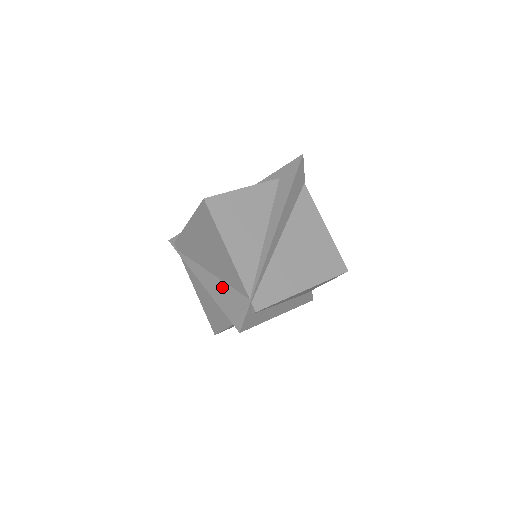
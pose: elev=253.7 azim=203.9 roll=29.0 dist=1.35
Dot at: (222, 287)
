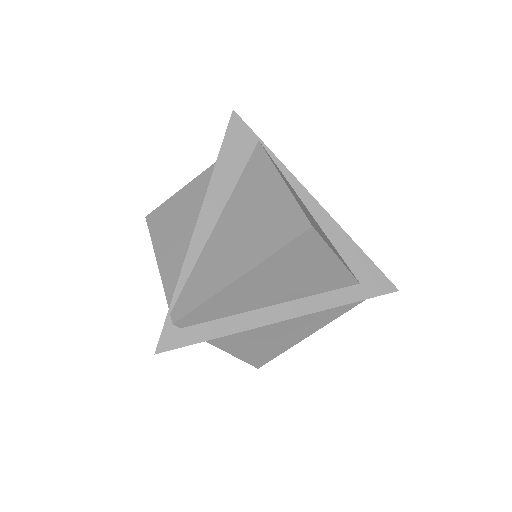
Dot at: occluded
